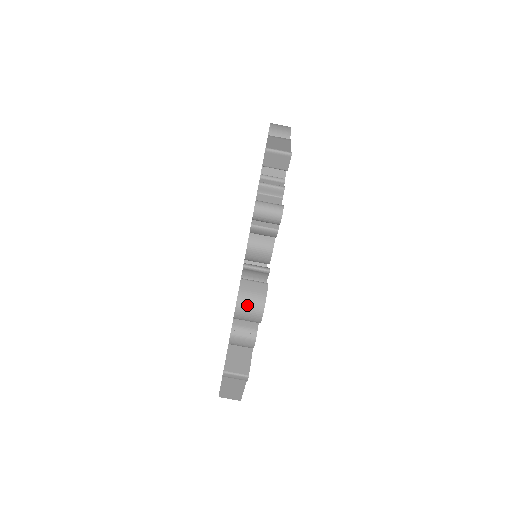
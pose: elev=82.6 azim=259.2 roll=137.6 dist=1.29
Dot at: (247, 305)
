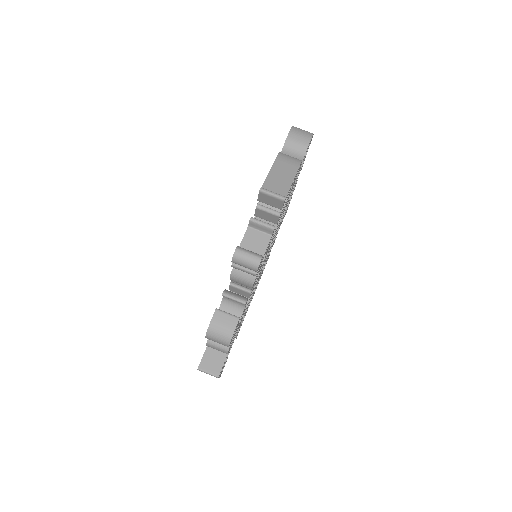
Dot at: (216, 335)
